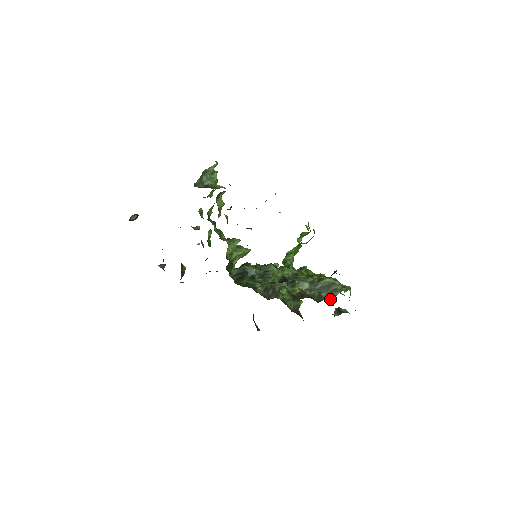
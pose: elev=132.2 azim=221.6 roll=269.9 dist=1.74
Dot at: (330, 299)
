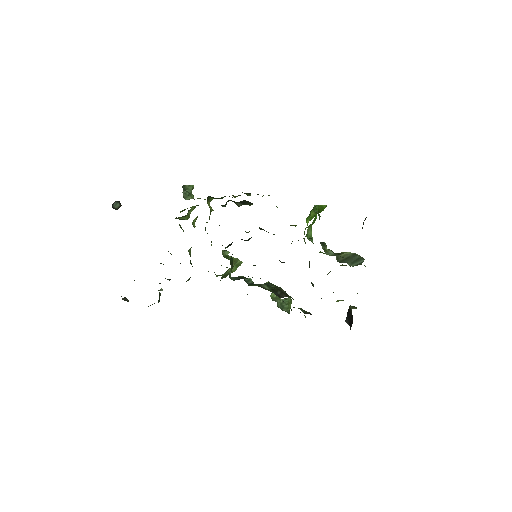
Dot at: occluded
